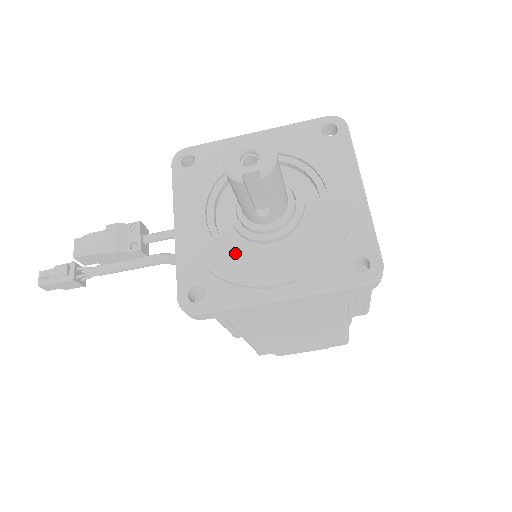
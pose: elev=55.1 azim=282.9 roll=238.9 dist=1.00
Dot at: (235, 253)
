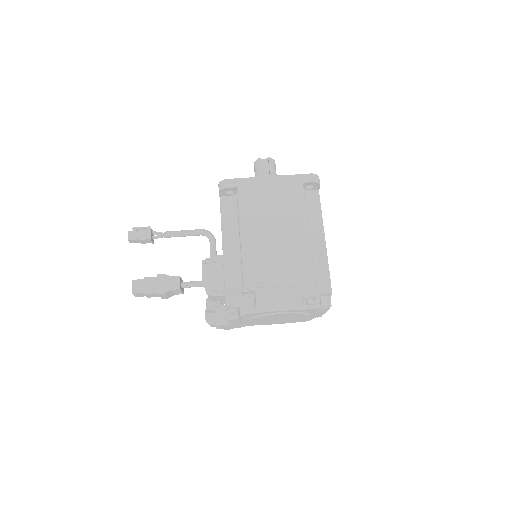
Dot at: occluded
